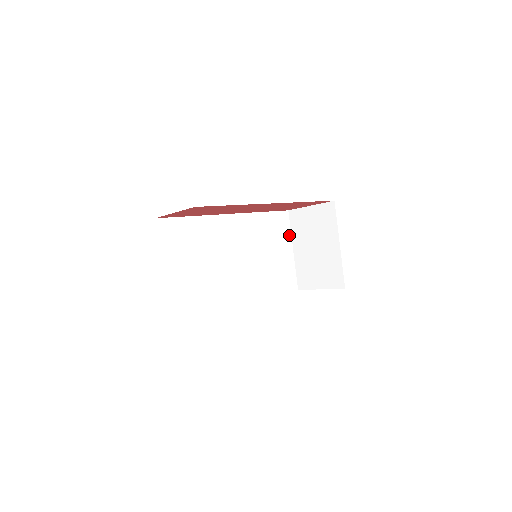
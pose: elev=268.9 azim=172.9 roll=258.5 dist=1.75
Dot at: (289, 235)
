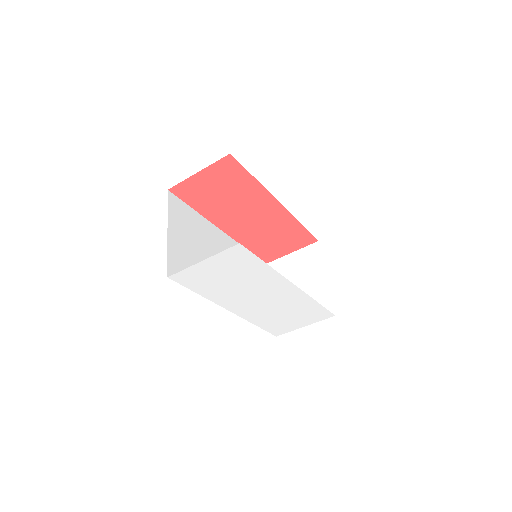
Dot at: occluded
